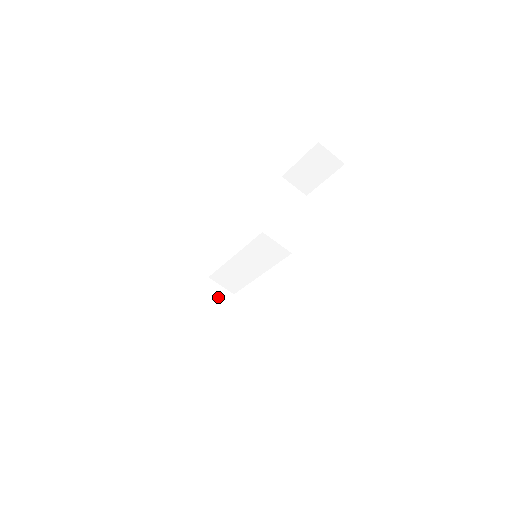
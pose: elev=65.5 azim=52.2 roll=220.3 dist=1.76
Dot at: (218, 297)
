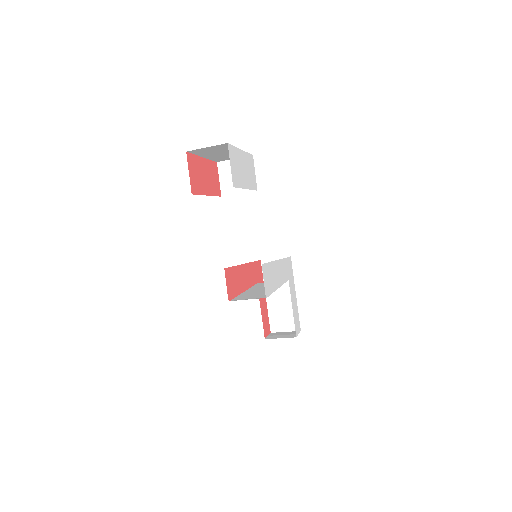
Dot at: occluded
